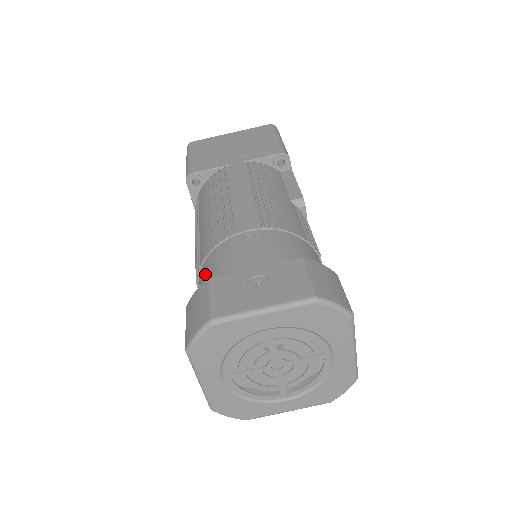
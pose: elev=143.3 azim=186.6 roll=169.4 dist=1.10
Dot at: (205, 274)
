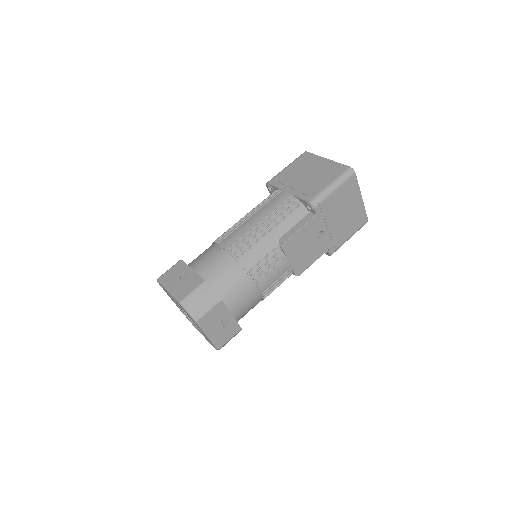
Dot at: occluded
